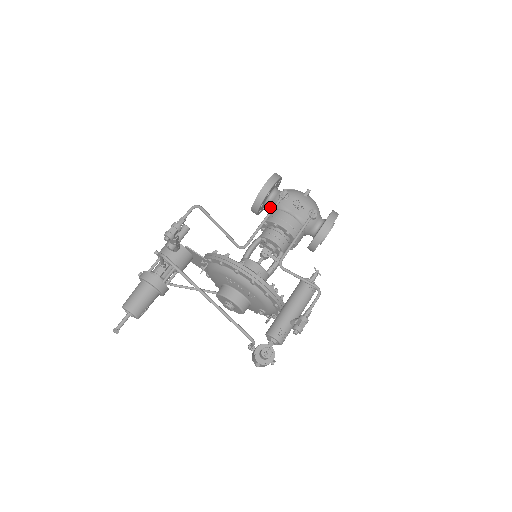
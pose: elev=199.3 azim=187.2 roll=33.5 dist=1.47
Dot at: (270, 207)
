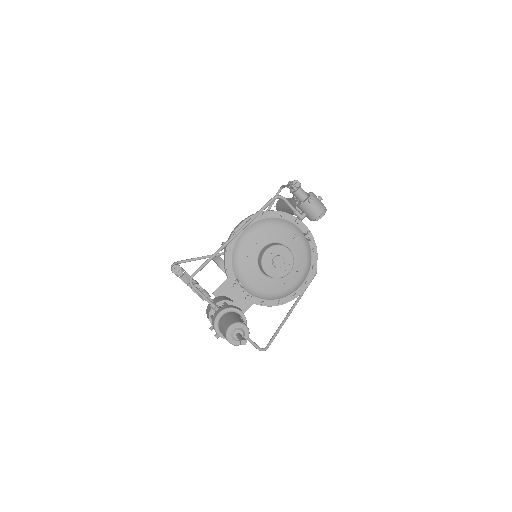
Dot at: occluded
